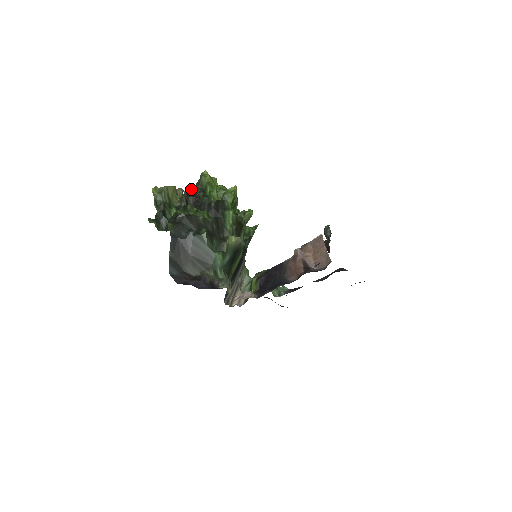
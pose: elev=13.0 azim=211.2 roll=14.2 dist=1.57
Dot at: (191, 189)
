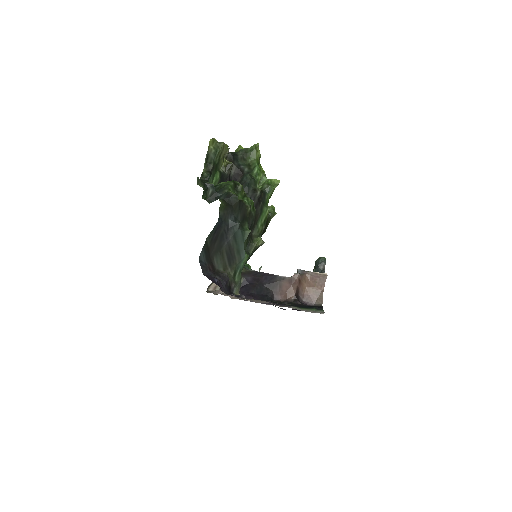
Dot at: (236, 154)
